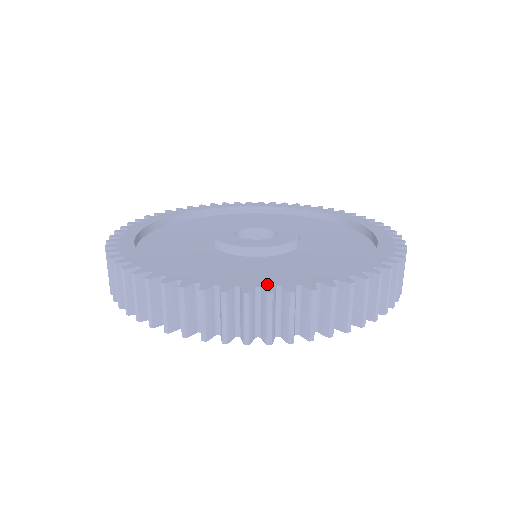
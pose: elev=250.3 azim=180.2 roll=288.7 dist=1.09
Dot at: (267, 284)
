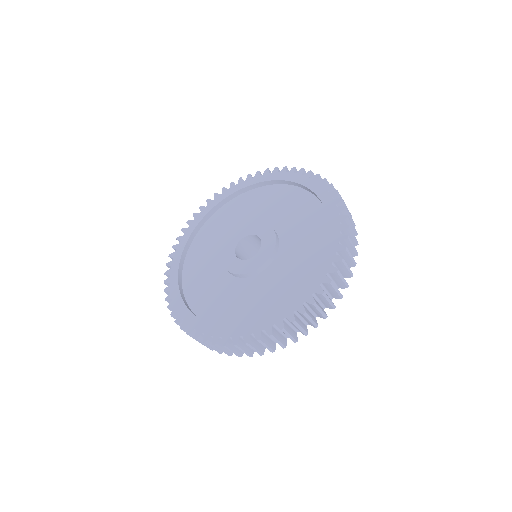
Dot at: (217, 333)
